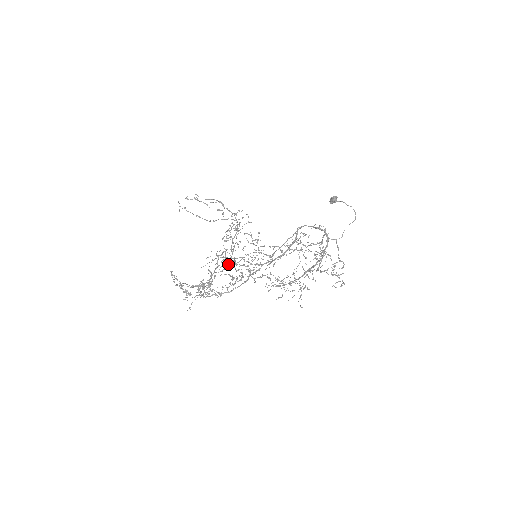
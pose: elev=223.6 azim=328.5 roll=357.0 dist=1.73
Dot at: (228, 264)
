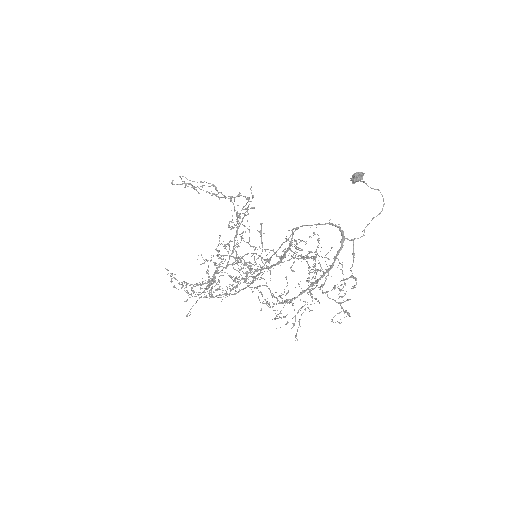
Dot at: (227, 263)
